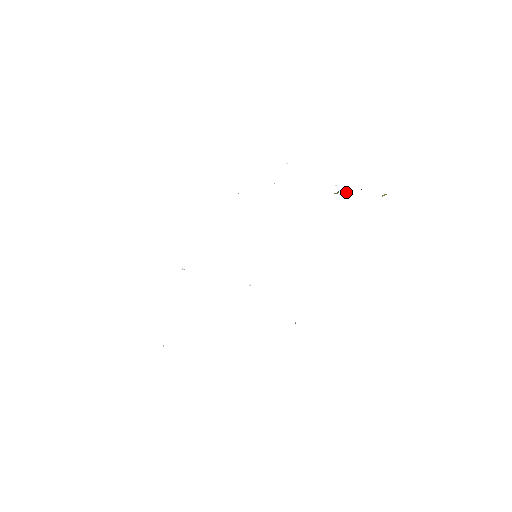
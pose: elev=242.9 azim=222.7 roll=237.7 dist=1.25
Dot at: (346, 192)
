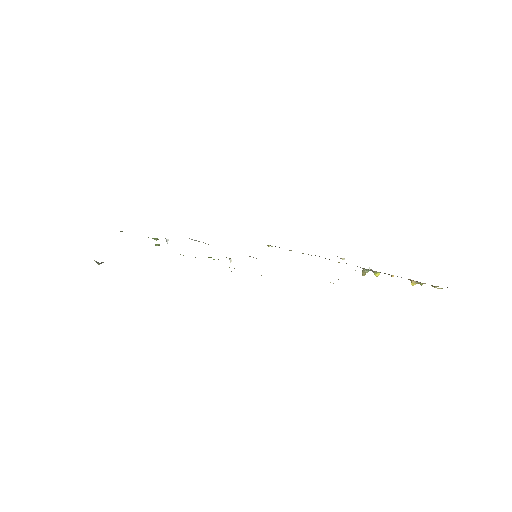
Dot at: (376, 274)
